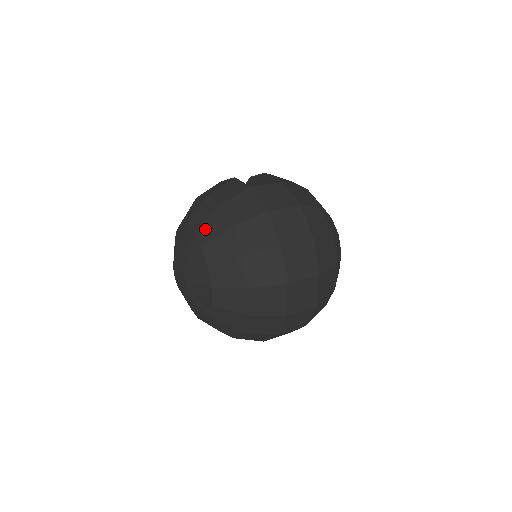
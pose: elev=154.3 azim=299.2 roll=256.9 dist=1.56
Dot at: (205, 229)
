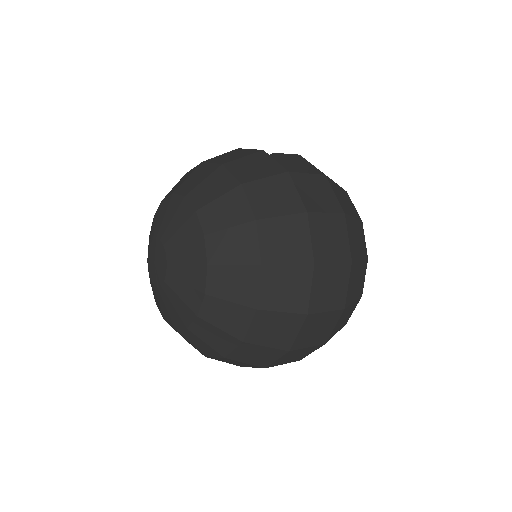
Dot at: (214, 212)
